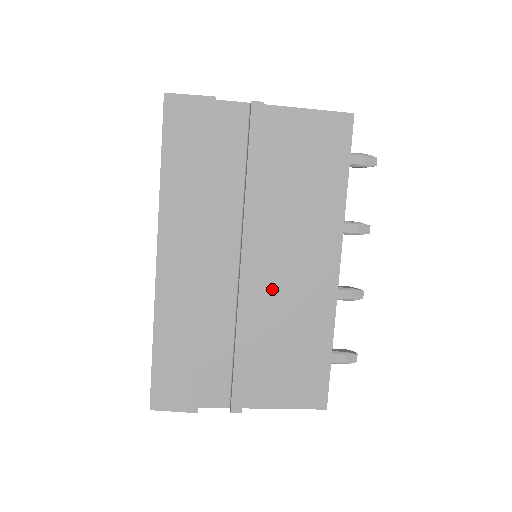
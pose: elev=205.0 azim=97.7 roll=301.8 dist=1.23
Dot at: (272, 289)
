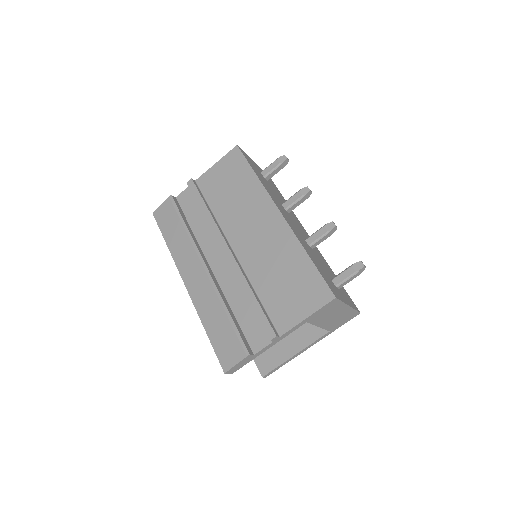
Dot at: (252, 254)
